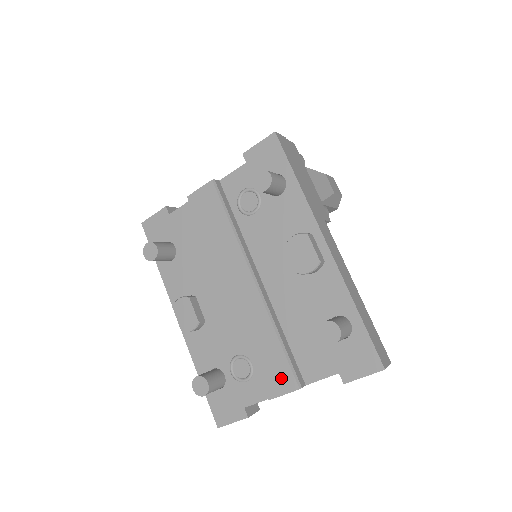
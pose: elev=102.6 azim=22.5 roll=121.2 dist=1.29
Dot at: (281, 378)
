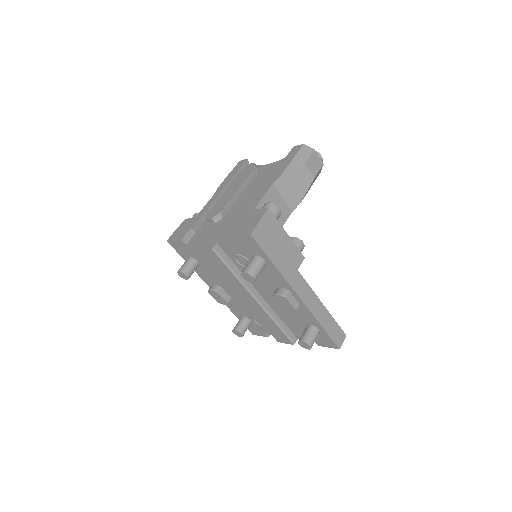
Dot at: (283, 338)
